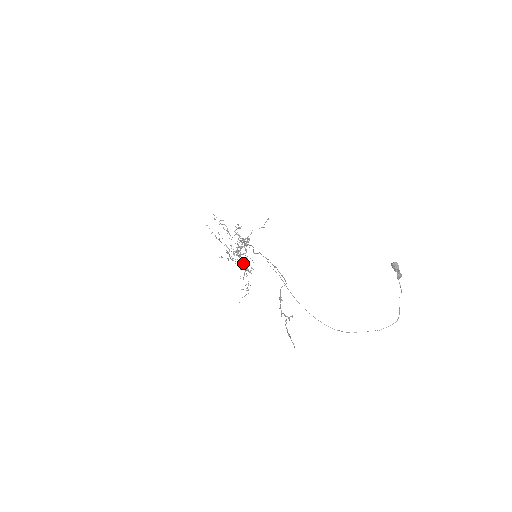
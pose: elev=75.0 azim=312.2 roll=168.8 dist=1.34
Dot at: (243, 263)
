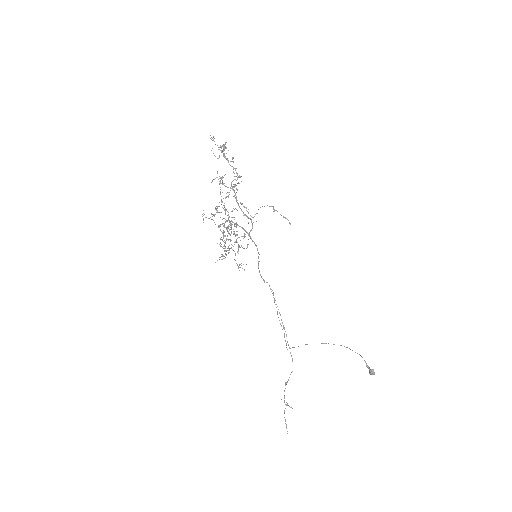
Dot at: occluded
